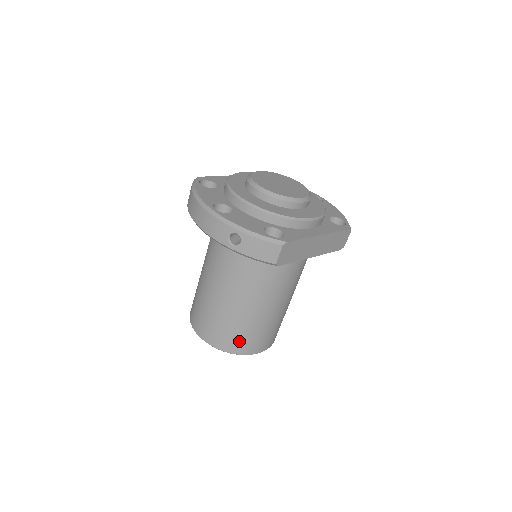
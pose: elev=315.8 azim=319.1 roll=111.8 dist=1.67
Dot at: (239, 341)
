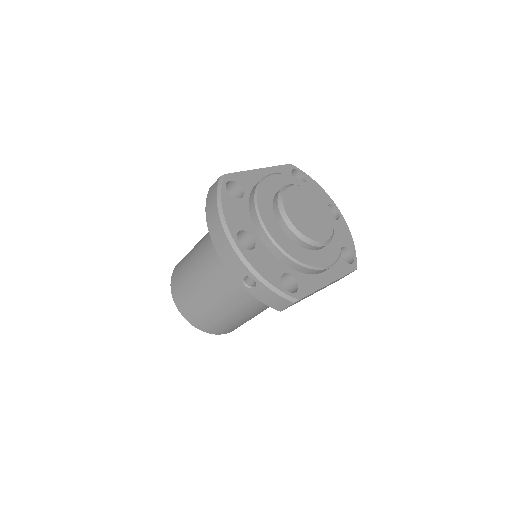
Dot at: (215, 327)
